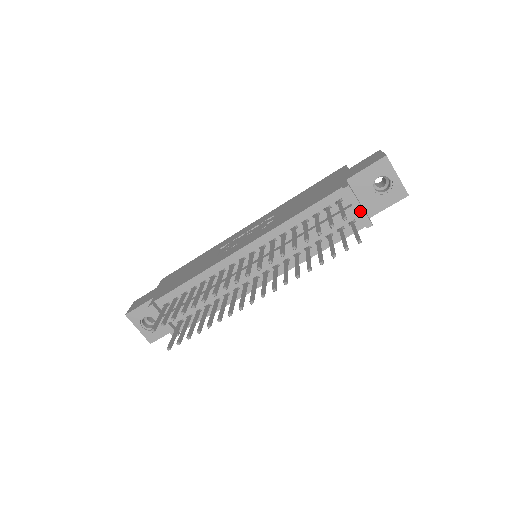
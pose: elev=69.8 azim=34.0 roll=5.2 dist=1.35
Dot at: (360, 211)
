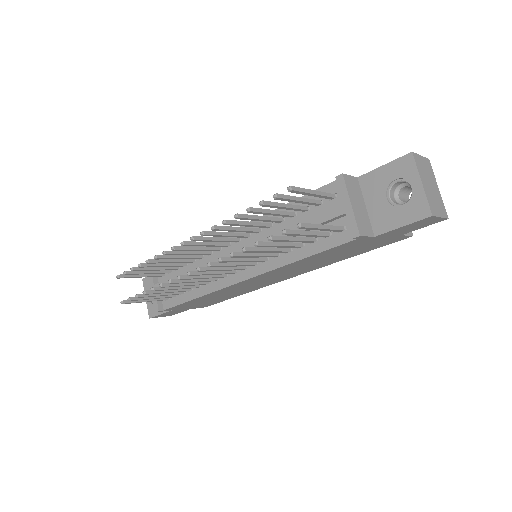
Dot at: (349, 212)
